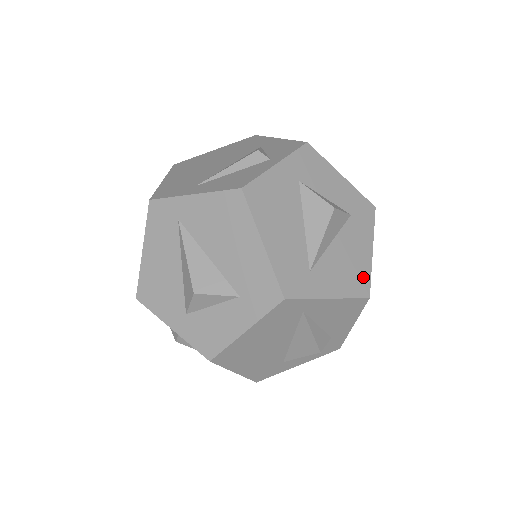
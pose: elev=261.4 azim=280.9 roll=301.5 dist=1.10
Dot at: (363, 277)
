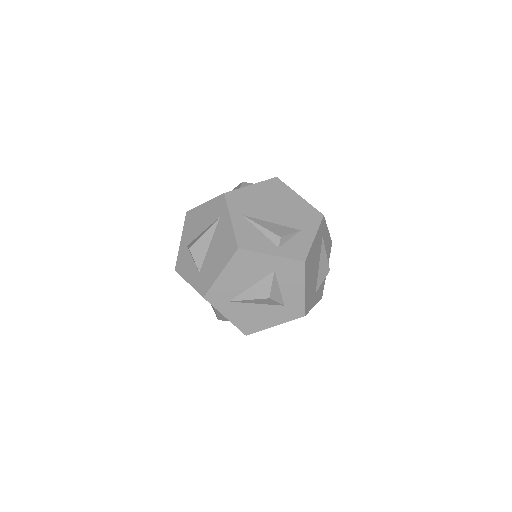
Dot at: (254, 328)
